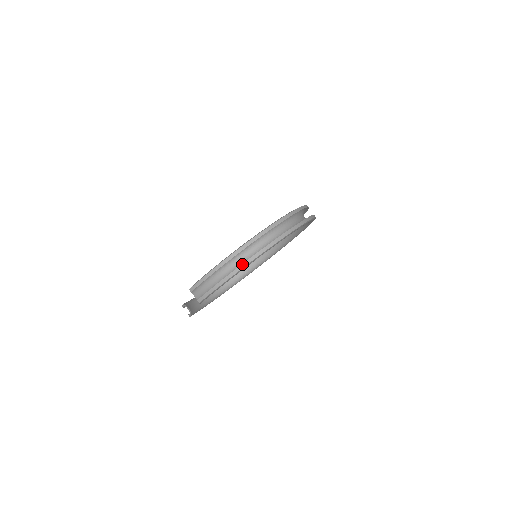
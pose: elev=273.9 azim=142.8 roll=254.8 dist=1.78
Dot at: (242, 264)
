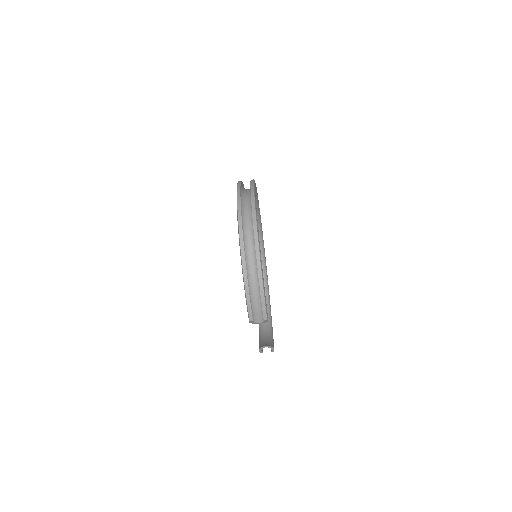
Dot at: (256, 256)
